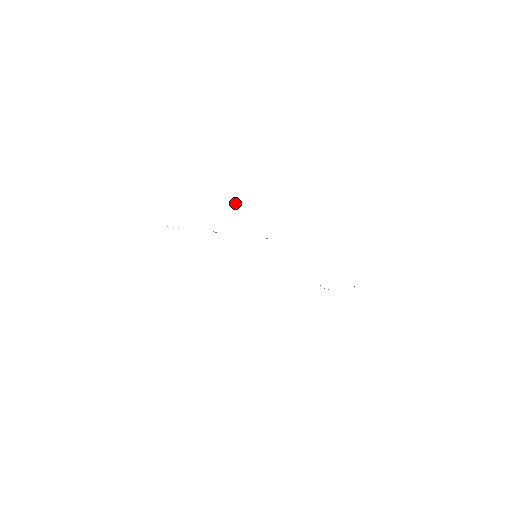
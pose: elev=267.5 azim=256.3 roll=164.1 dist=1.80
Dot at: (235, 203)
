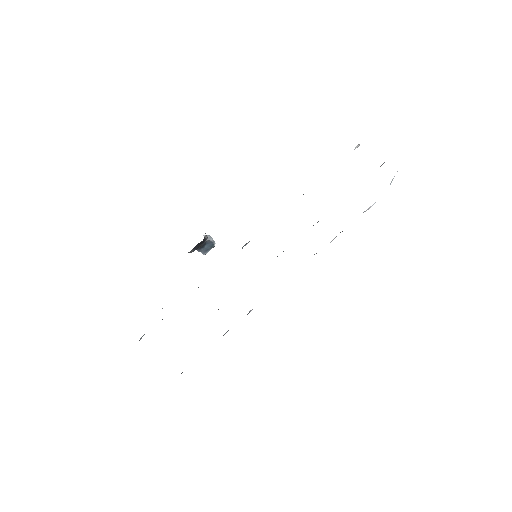
Dot at: (207, 239)
